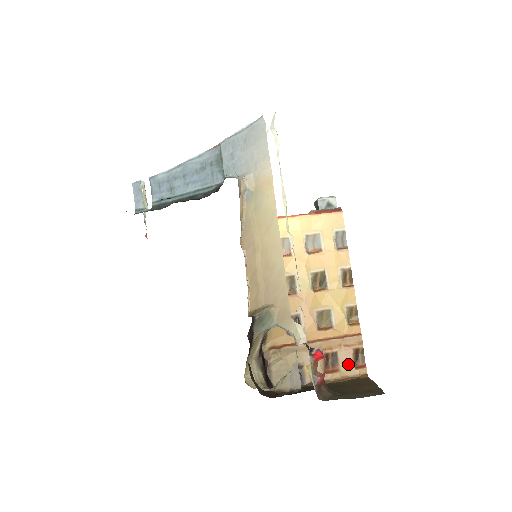
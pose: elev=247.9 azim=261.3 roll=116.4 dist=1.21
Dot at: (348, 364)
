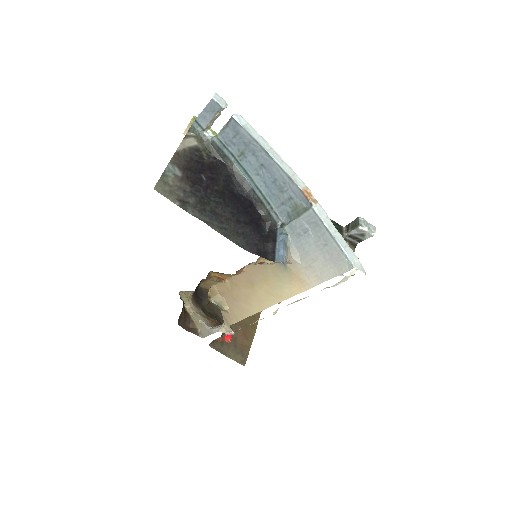
Dot at: occluded
